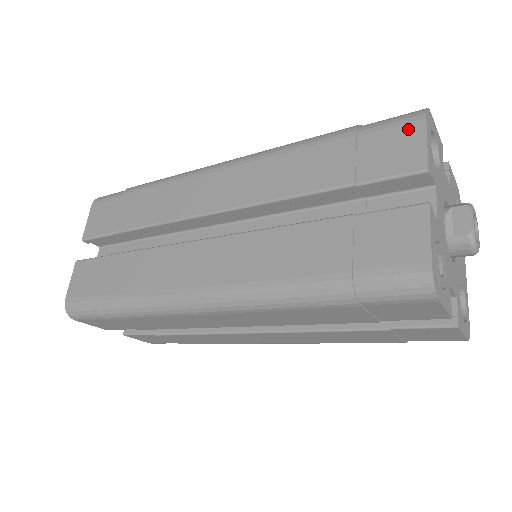
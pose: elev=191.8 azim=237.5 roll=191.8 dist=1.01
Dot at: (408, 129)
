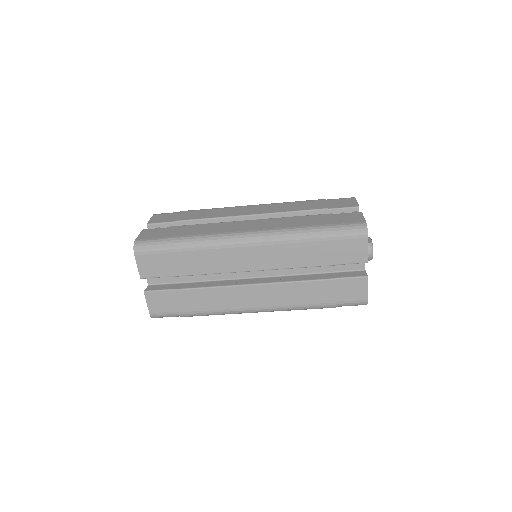
Dot at: (349, 199)
